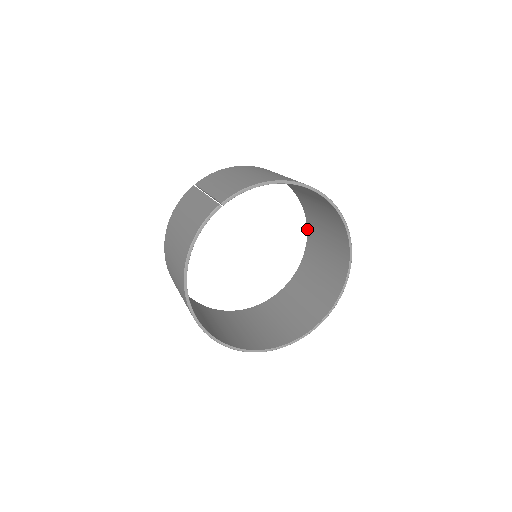
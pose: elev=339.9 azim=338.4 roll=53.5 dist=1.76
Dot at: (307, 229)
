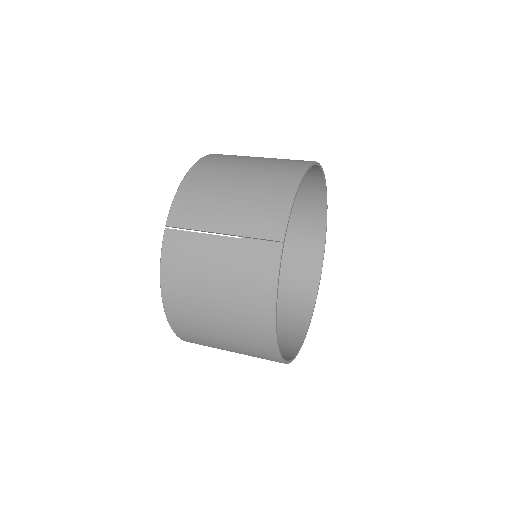
Dot at: occluded
